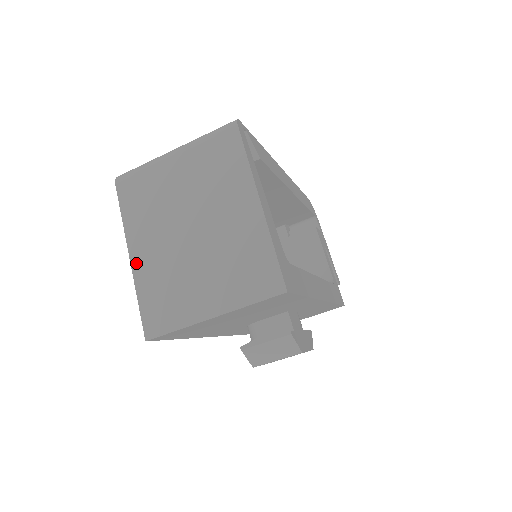
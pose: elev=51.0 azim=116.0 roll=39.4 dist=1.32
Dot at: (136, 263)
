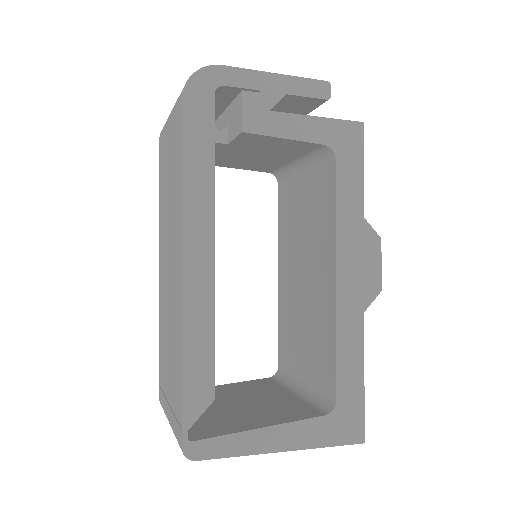
Dot at: occluded
